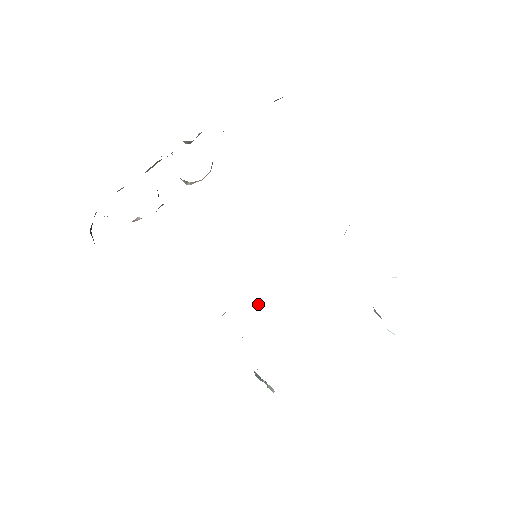
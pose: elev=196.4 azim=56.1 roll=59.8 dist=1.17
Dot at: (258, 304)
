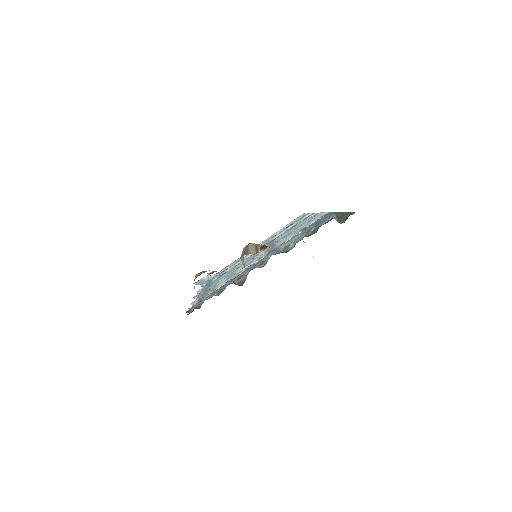
Dot at: occluded
